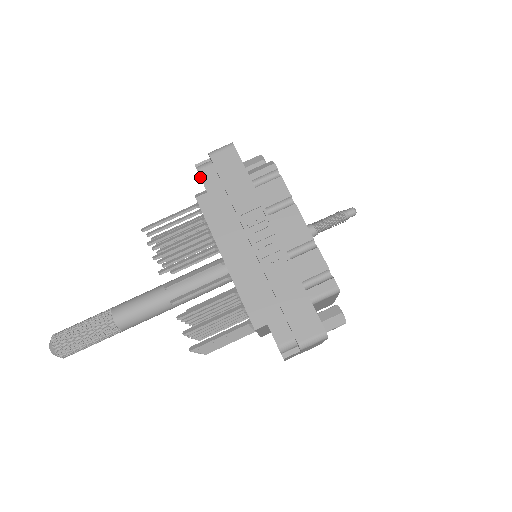
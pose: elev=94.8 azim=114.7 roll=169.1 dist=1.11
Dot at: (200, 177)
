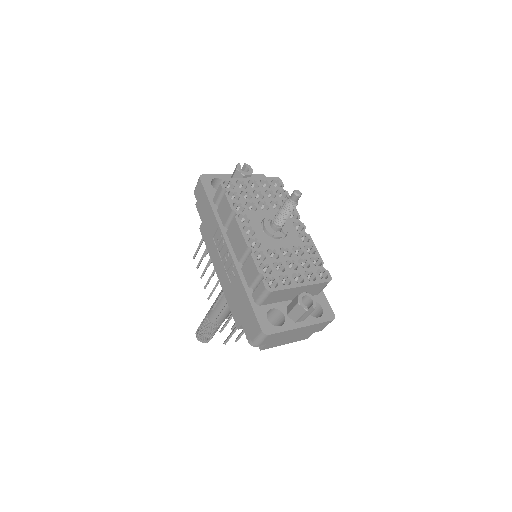
Dot at: occluded
